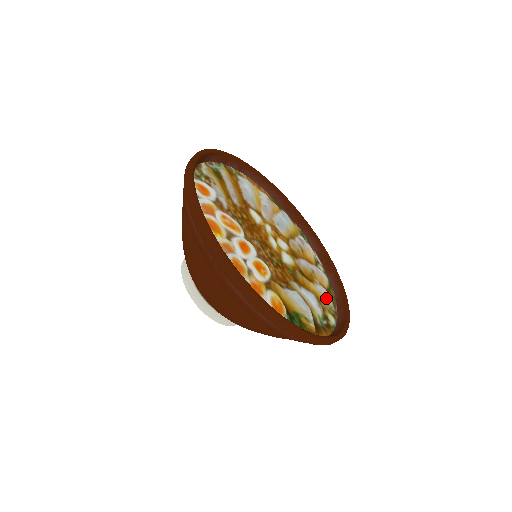
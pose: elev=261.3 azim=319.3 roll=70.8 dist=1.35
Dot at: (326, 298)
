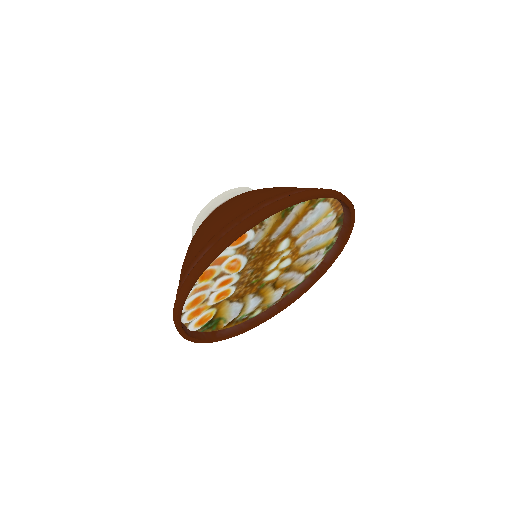
Dot at: (273, 300)
